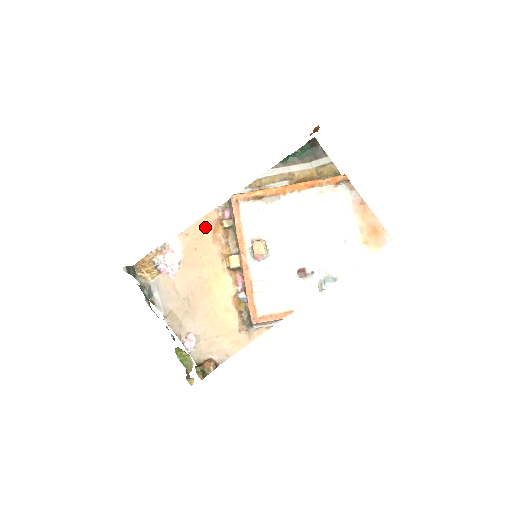
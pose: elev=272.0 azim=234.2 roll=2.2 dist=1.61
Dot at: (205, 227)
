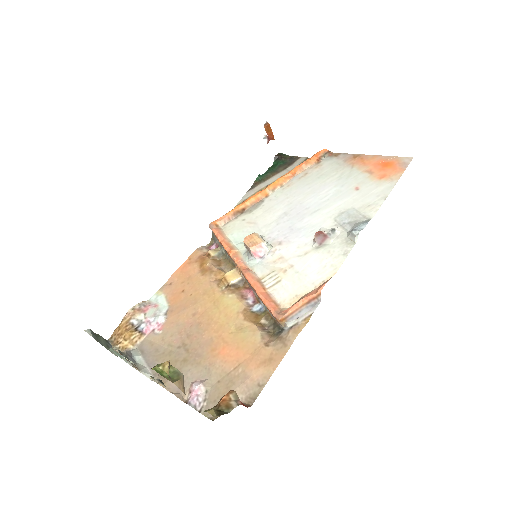
Dot at: (190, 267)
